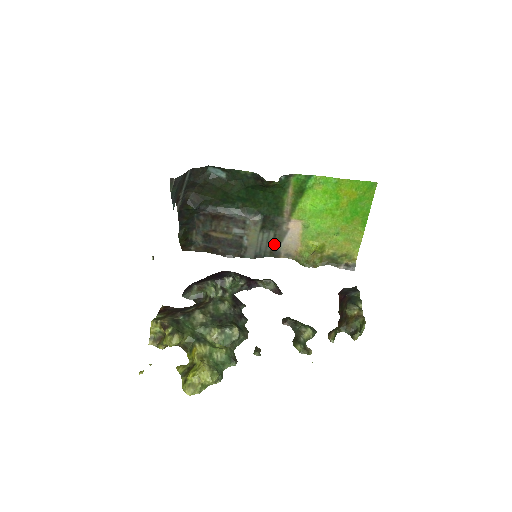
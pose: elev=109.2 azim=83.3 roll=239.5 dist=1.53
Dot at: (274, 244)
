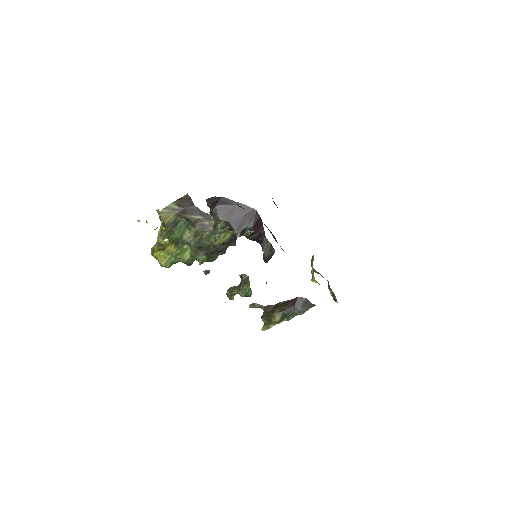
Dot at: occluded
